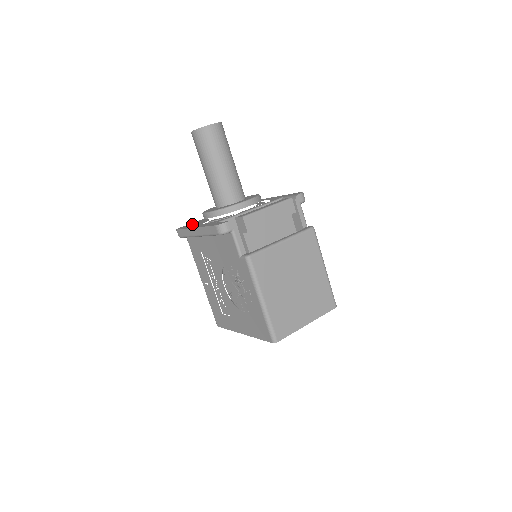
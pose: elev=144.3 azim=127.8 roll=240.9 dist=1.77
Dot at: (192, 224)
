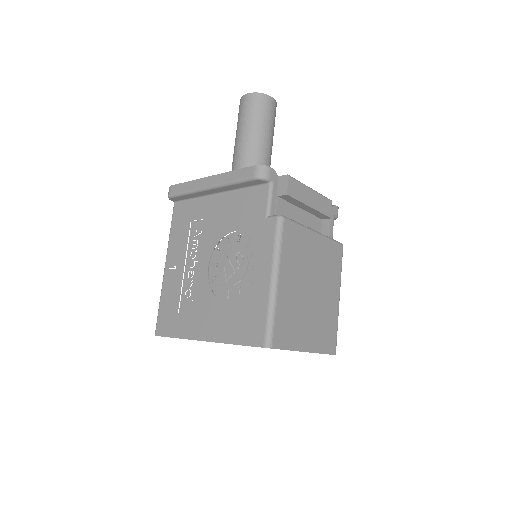
Dot at: occluded
